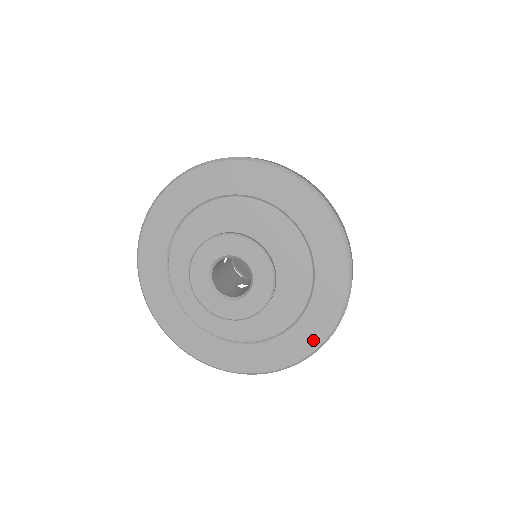
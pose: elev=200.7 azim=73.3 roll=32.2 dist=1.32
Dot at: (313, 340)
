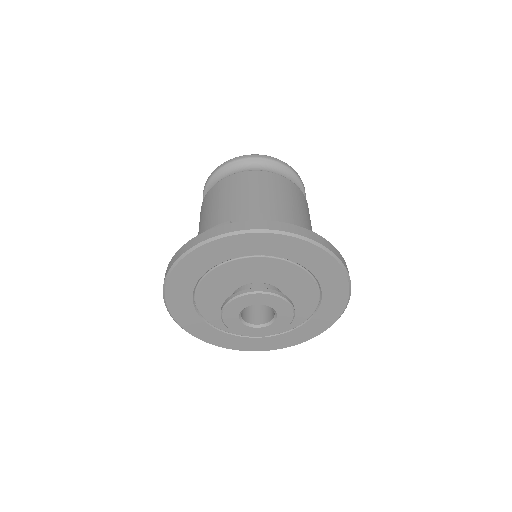
Dot at: (339, 305)
